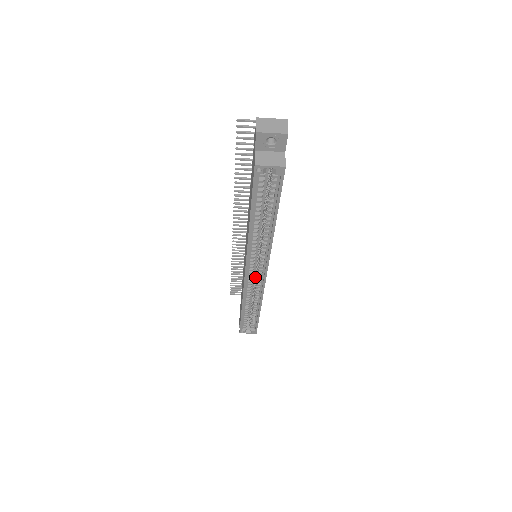
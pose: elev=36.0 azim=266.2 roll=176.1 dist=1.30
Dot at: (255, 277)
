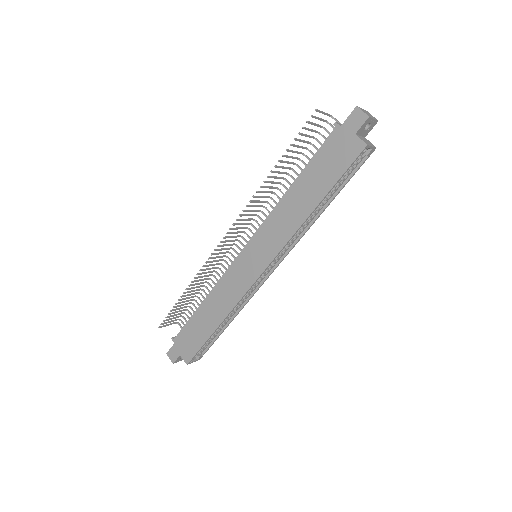
Dot at: occluded
